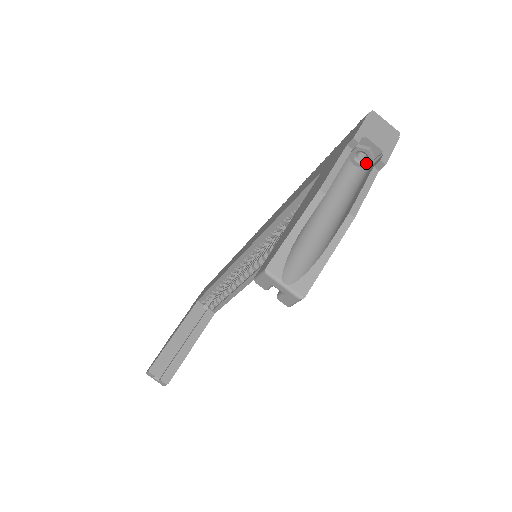
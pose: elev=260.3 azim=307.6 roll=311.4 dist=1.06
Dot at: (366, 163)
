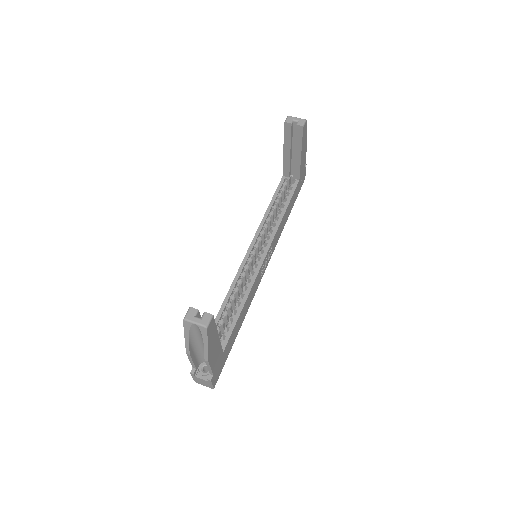
Dot at: occluded
